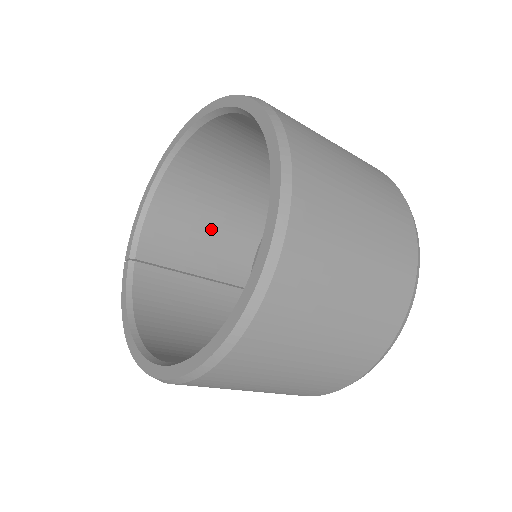
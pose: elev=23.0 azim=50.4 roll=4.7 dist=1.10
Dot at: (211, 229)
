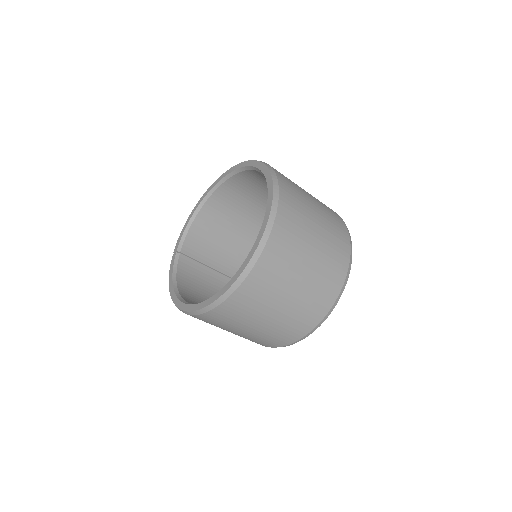
Dot at: (229, 242)
